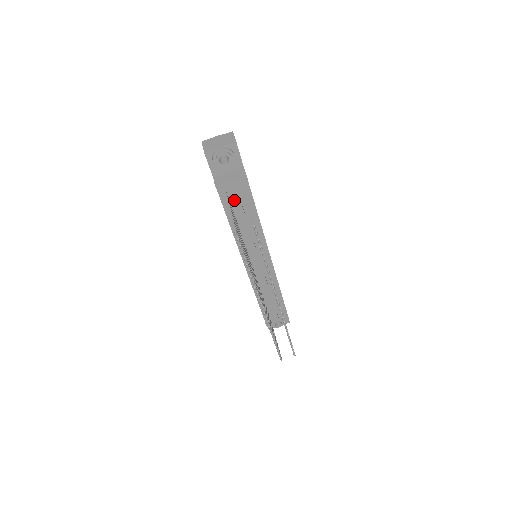
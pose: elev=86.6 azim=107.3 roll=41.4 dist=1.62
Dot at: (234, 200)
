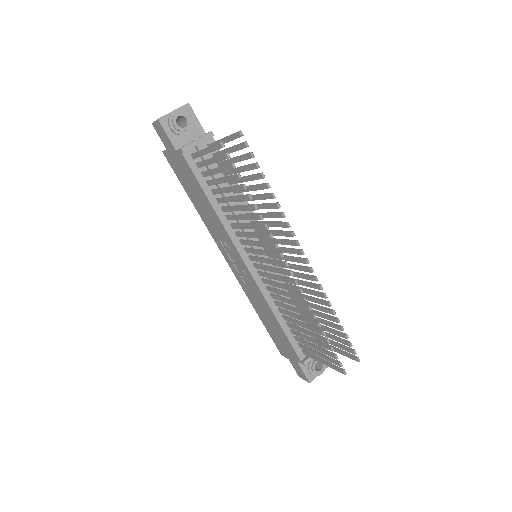
Dot at: (207, 166)
